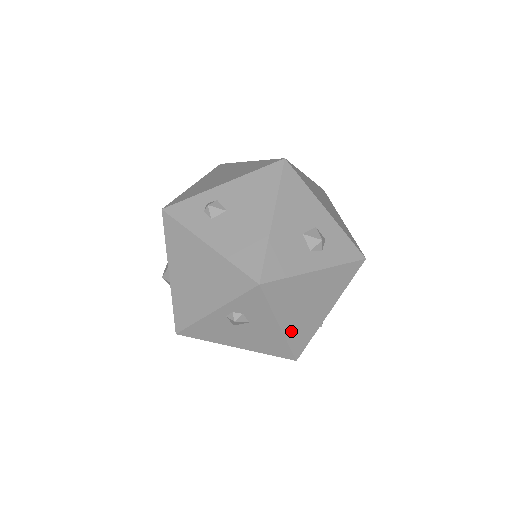
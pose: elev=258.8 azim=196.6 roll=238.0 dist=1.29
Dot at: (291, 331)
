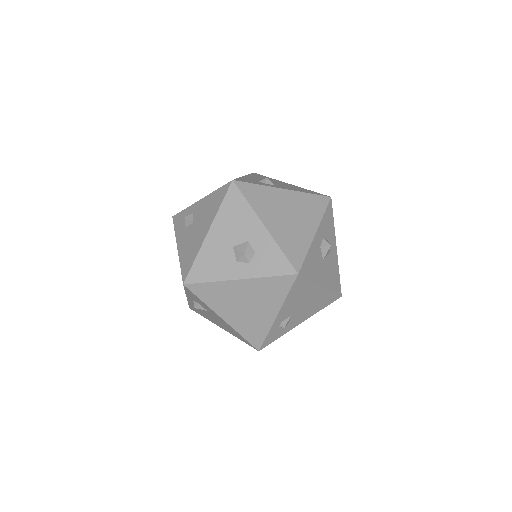
Dot at: (238, 325)
